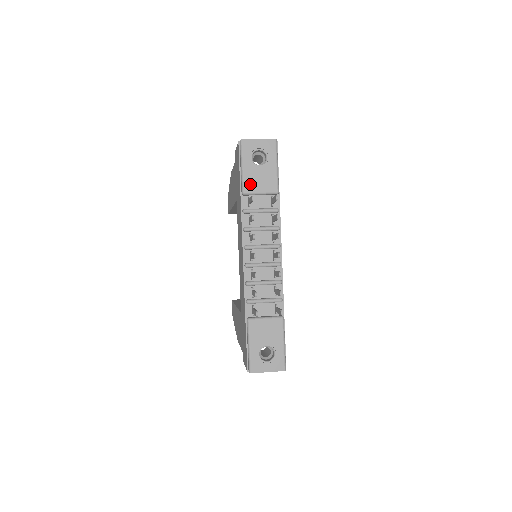
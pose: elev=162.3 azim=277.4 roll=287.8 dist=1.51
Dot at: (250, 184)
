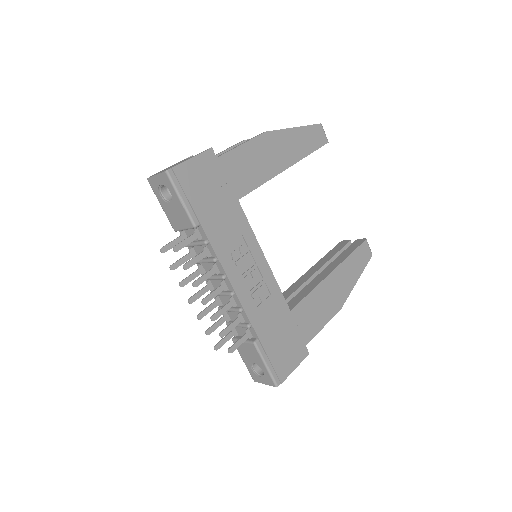
Dot at: (173, 222)
